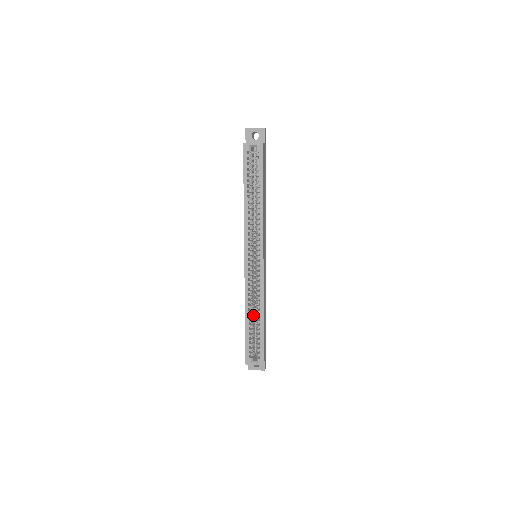
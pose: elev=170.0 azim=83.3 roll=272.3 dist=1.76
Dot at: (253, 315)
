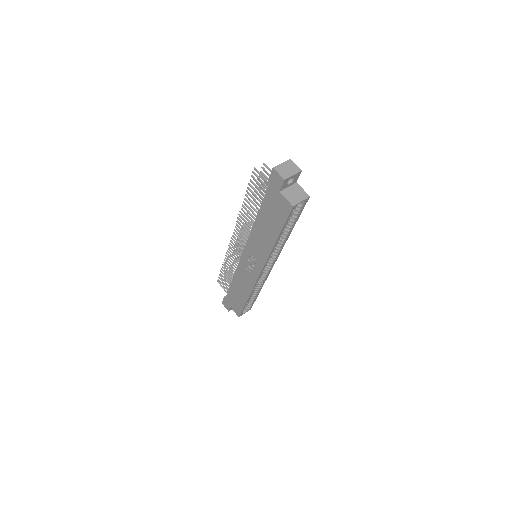
Dot at: occluded
